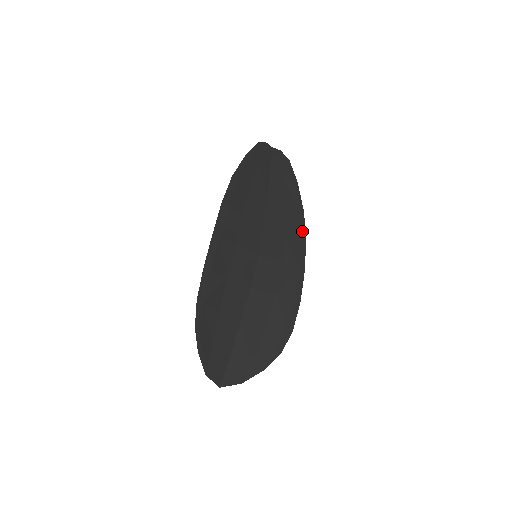
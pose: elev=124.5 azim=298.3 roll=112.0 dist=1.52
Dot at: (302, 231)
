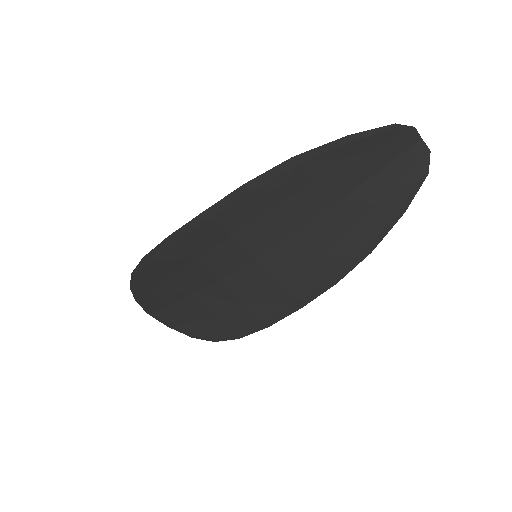
Dot at: (343, 271)
